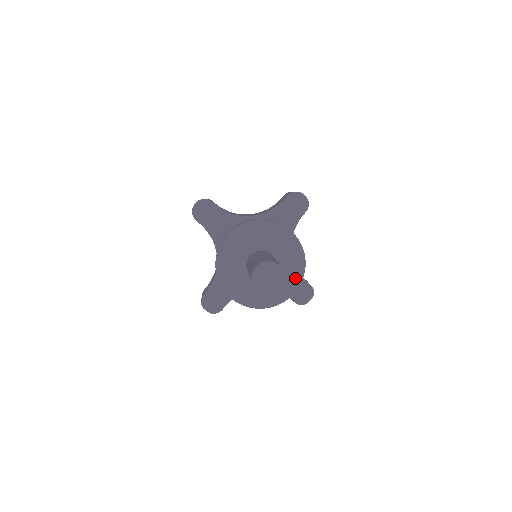
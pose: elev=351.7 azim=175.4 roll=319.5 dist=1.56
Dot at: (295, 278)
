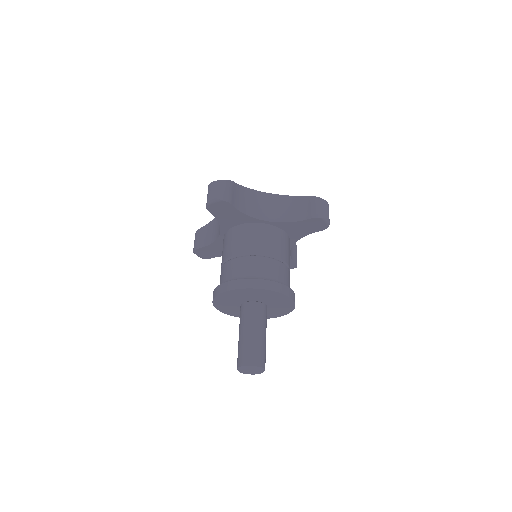
Dot at: (279, 314)
